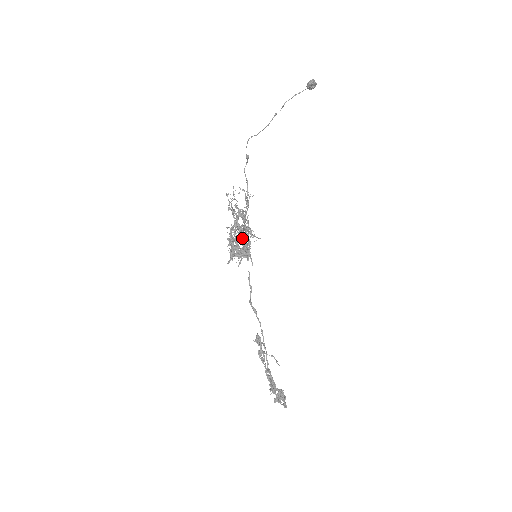
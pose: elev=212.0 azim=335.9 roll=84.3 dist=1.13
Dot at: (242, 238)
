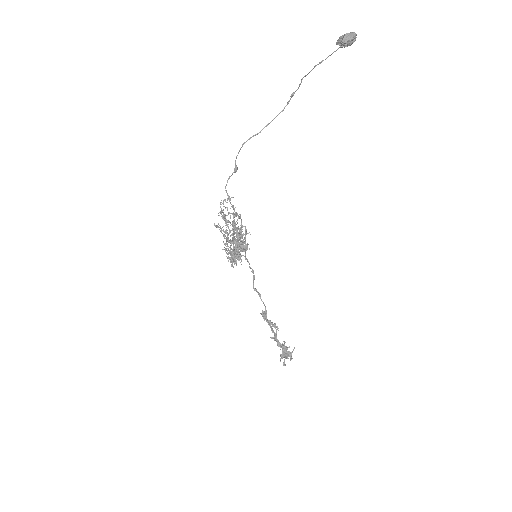
Dot at: (237, 243)
